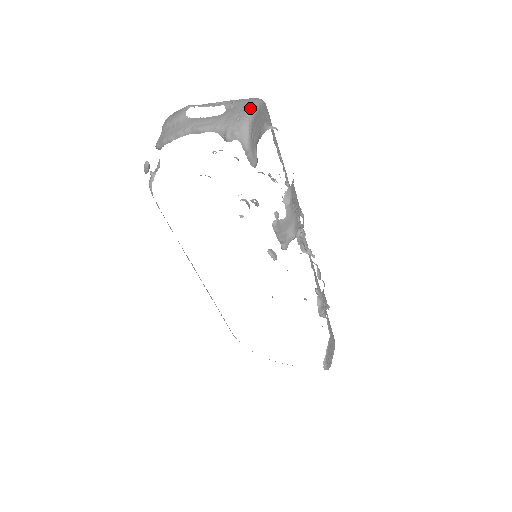
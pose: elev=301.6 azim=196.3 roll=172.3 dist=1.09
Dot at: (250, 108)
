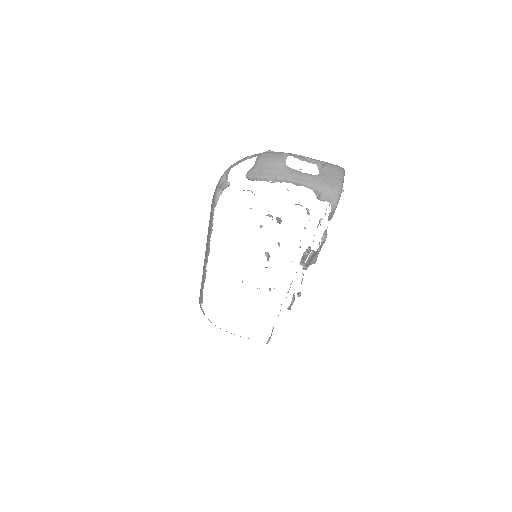
Dot at: (341, 178)
